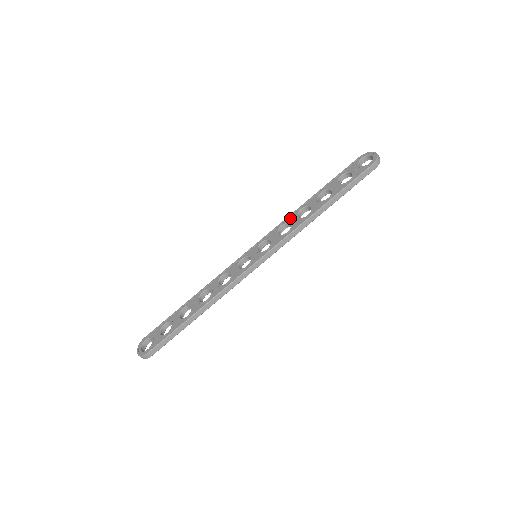
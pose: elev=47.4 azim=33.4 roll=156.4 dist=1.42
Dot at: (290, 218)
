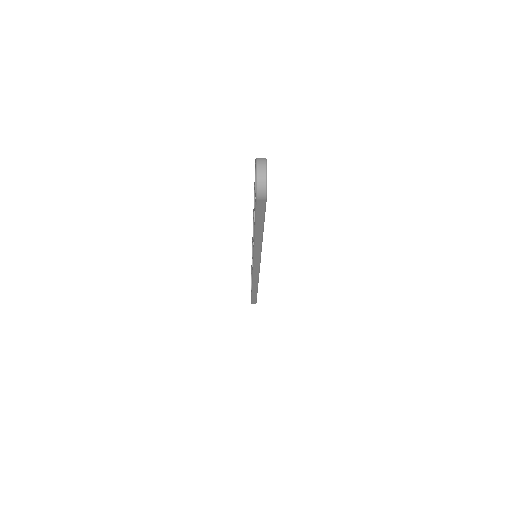
Dot at: occluded
